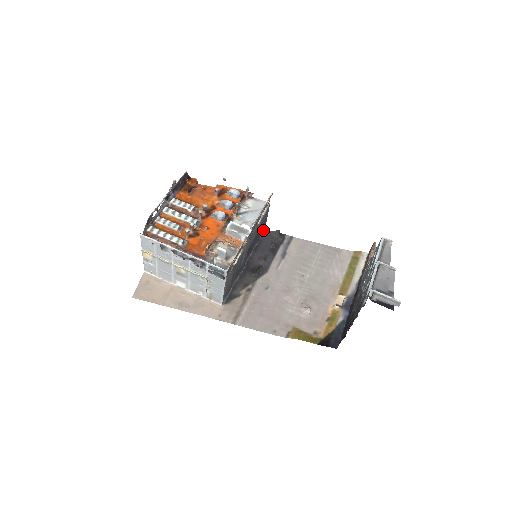
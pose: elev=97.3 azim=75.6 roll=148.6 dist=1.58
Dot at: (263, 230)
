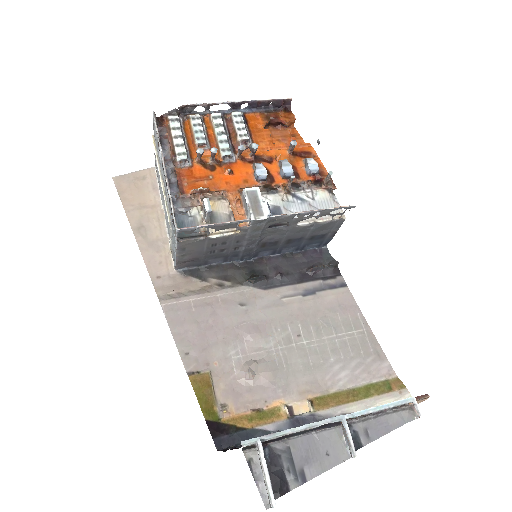
Dot at: (321, 245)
